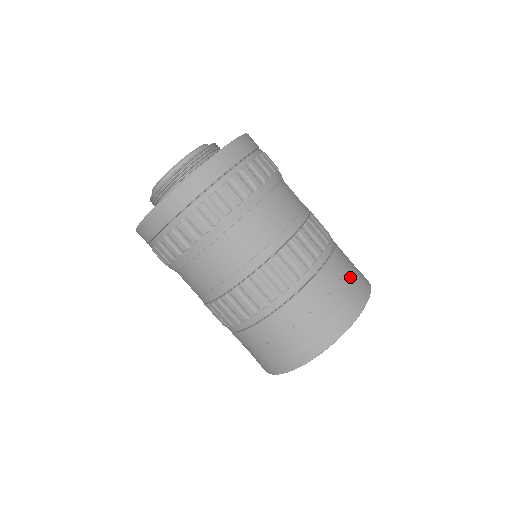
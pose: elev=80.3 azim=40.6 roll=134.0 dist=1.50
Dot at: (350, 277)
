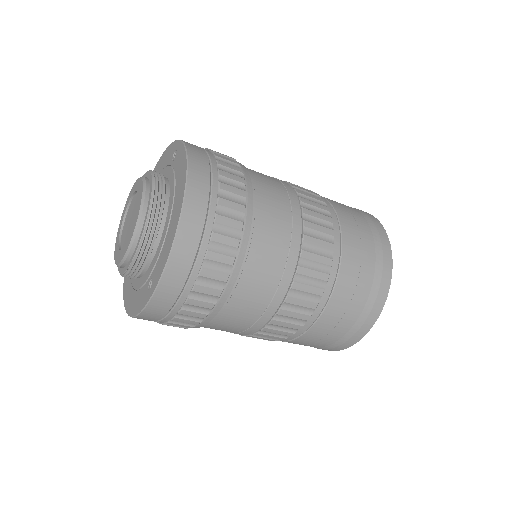
Dot at: (367, 245)
